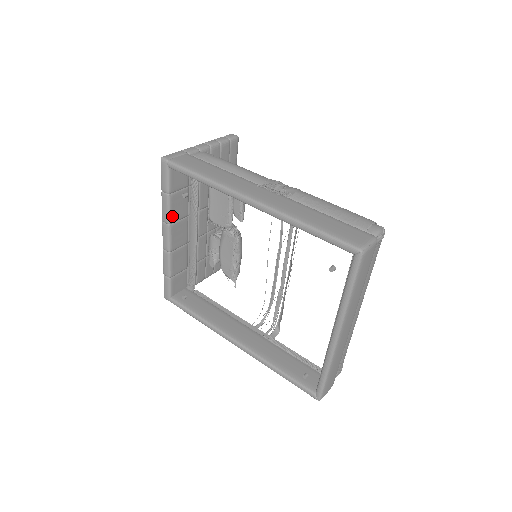
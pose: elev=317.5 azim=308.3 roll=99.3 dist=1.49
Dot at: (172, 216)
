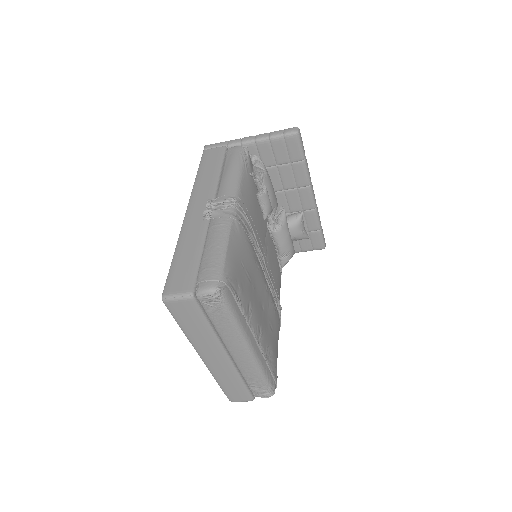
Dot at: occluded
